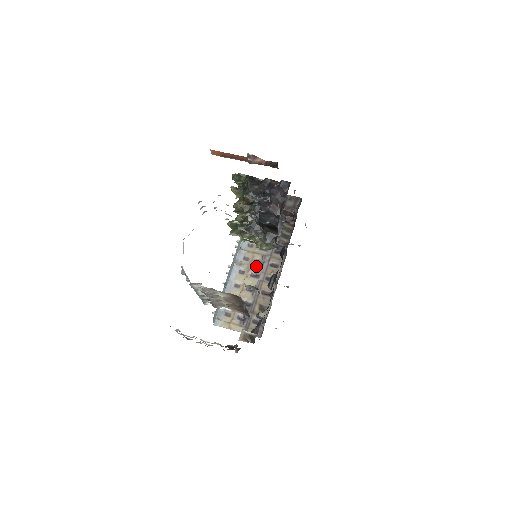
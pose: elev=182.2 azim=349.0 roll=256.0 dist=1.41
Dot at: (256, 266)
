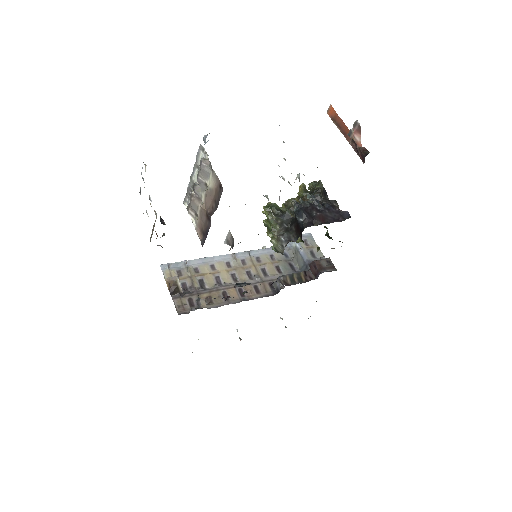
Dot at: (244, 274)
